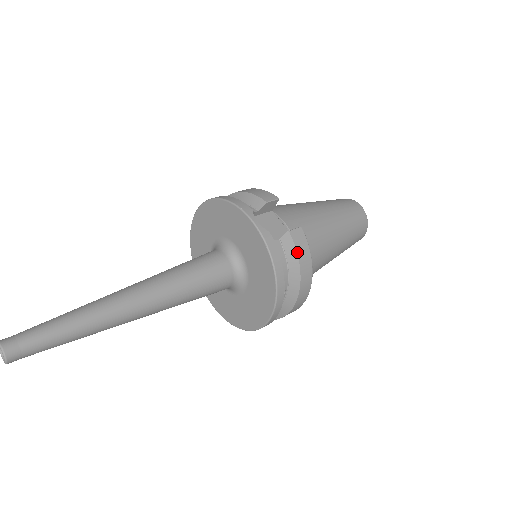
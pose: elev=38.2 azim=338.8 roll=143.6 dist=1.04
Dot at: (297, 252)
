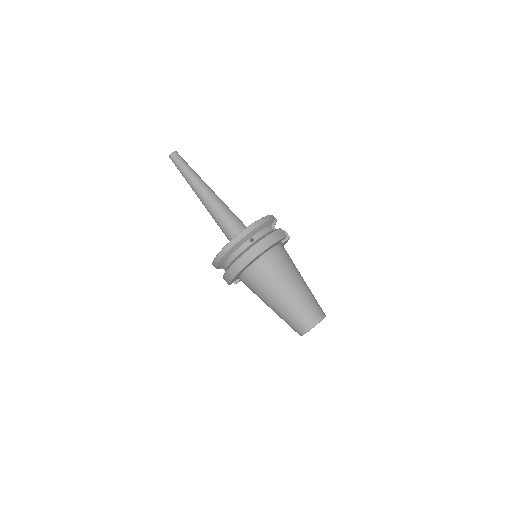
Dot at: (275, 231)
